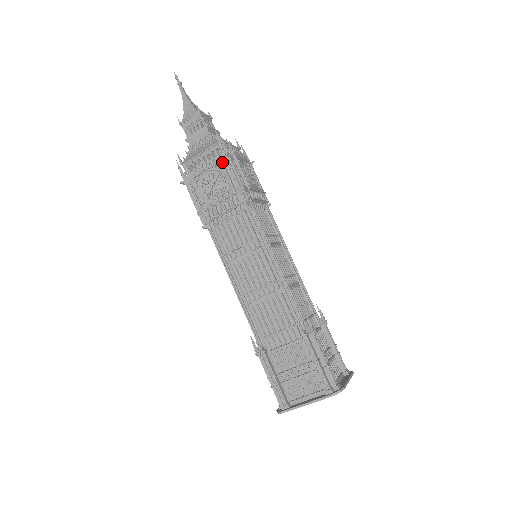
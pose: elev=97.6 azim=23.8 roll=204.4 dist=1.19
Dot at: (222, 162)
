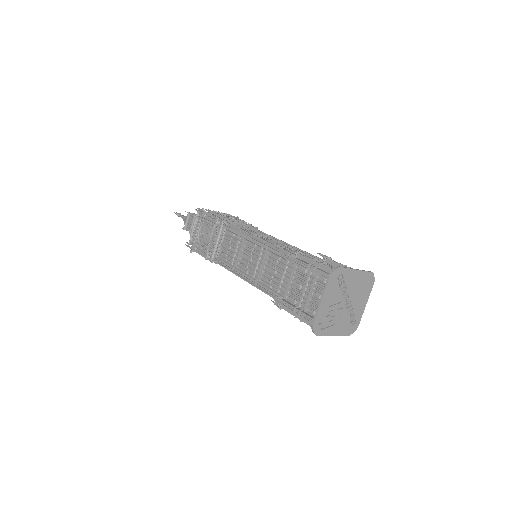
Dot at: (234, 216)
